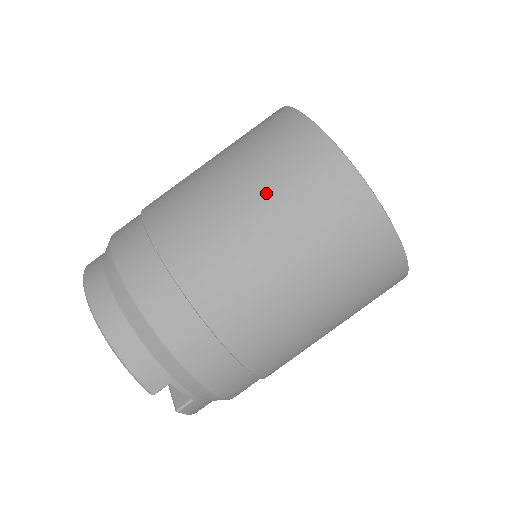
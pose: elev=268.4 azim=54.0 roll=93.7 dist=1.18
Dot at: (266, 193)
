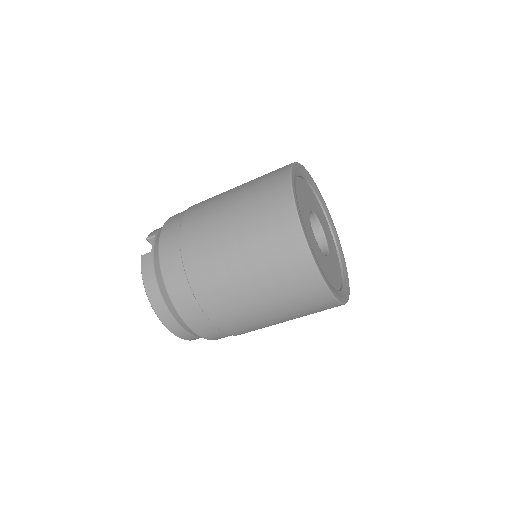
Dot at: occluded
